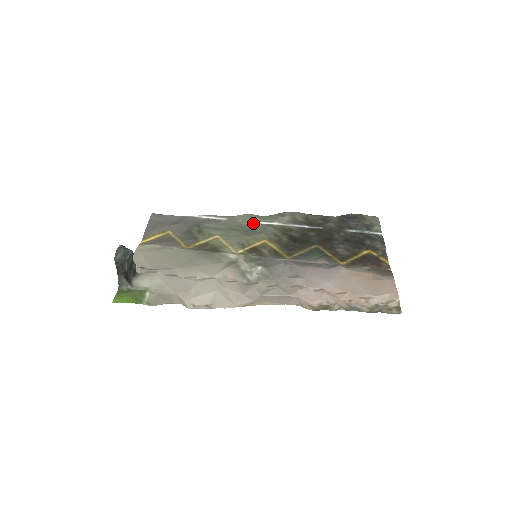
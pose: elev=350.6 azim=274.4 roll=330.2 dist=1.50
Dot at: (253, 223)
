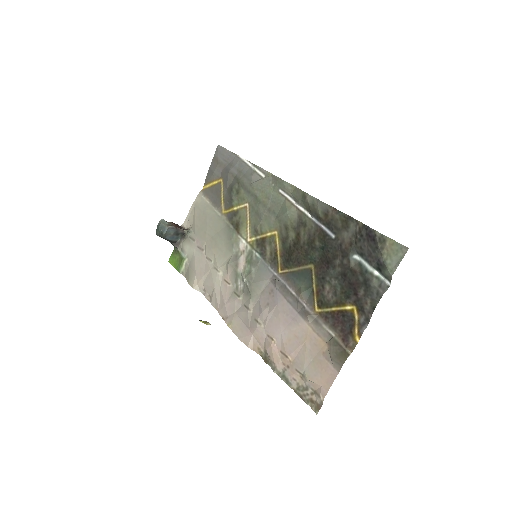
Dot at: (281, 194)
